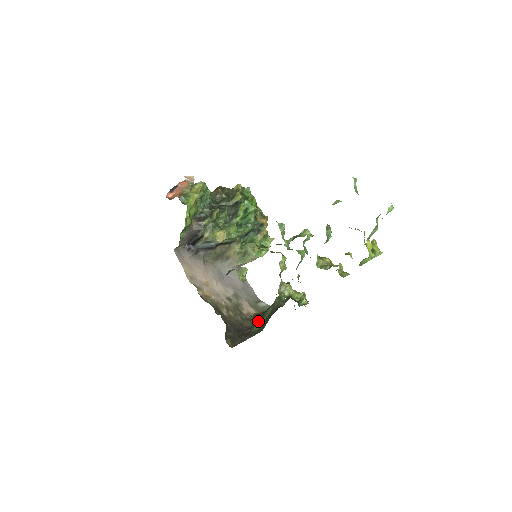
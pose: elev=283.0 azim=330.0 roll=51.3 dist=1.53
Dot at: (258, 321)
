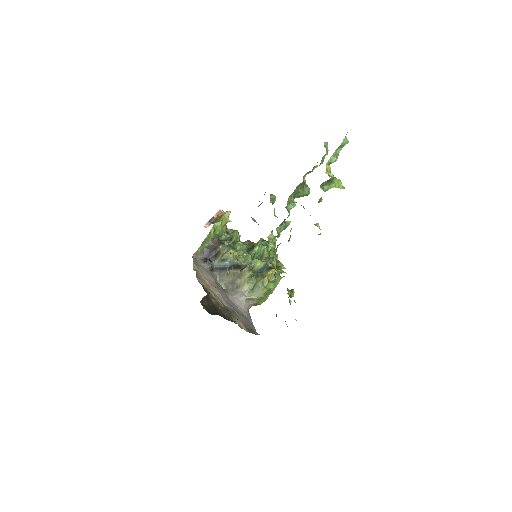
Dot at: occluded
